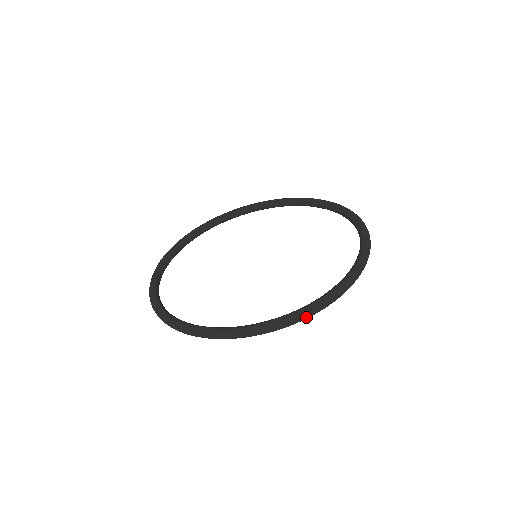
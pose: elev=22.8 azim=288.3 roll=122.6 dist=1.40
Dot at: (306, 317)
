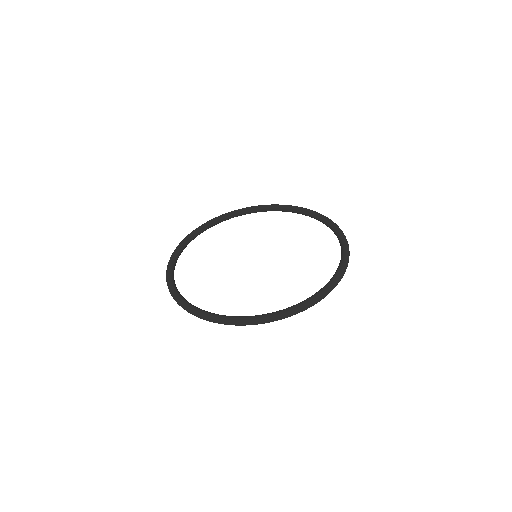
Dot at: (265, 322)
